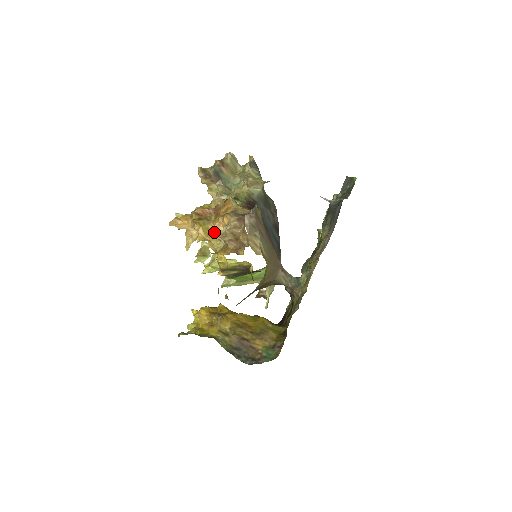
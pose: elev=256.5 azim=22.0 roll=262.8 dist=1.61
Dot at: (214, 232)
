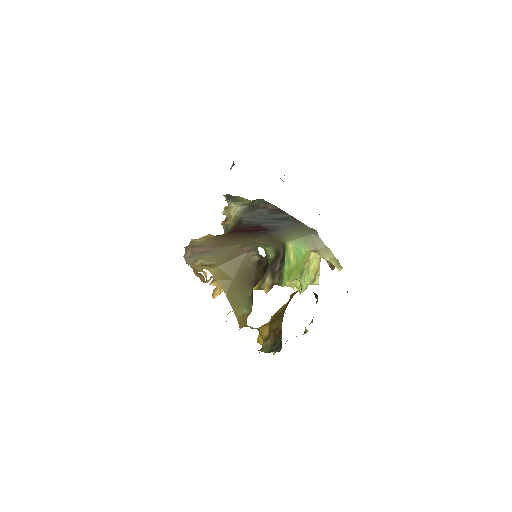
Dot at: occluded
